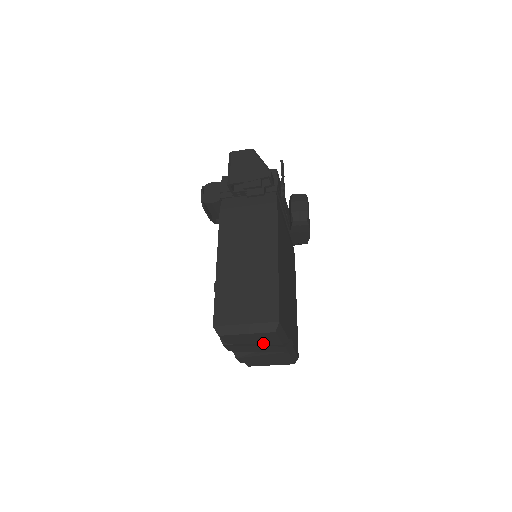
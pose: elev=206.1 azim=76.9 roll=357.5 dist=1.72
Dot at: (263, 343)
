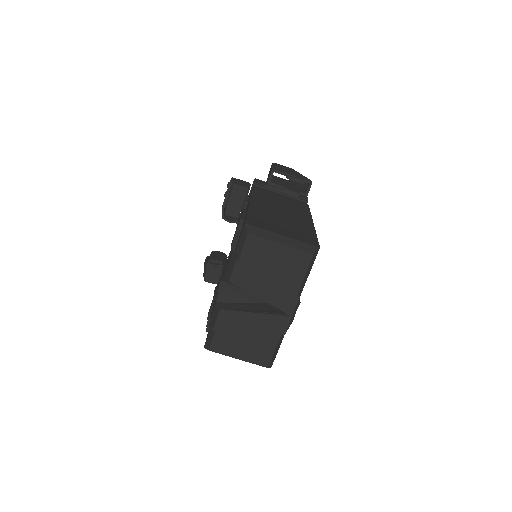
Dot at: (279, 281)
